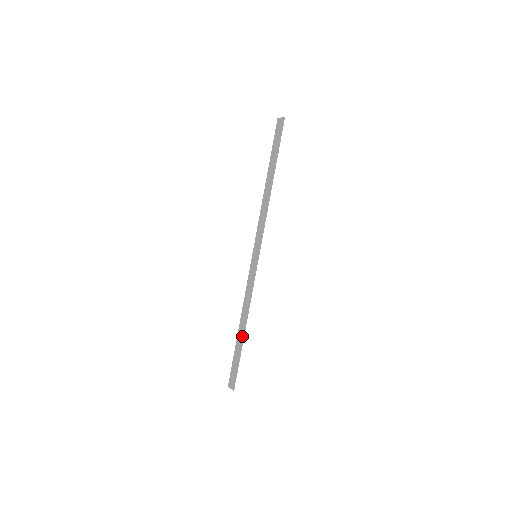
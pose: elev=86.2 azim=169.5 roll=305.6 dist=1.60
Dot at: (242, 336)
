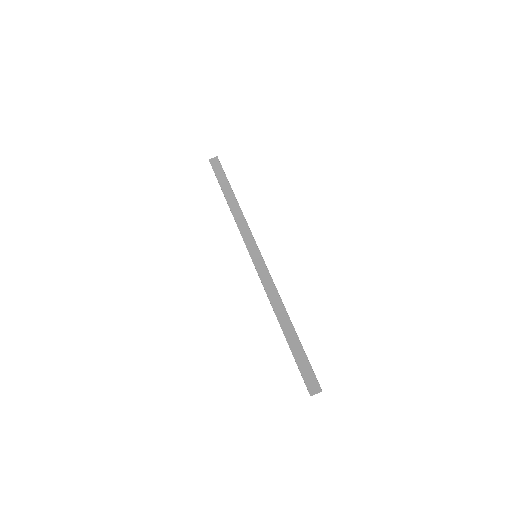
Dot at: (291, 330)
